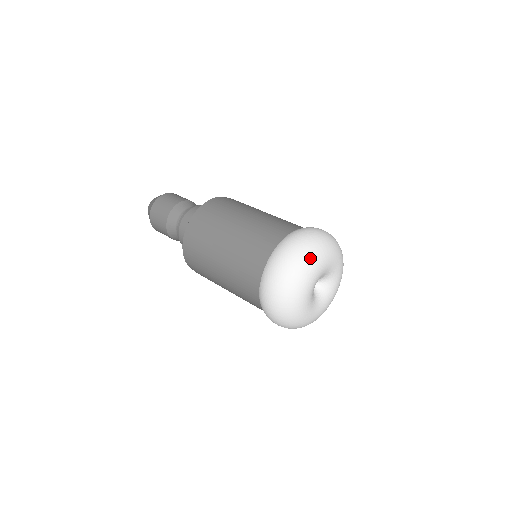
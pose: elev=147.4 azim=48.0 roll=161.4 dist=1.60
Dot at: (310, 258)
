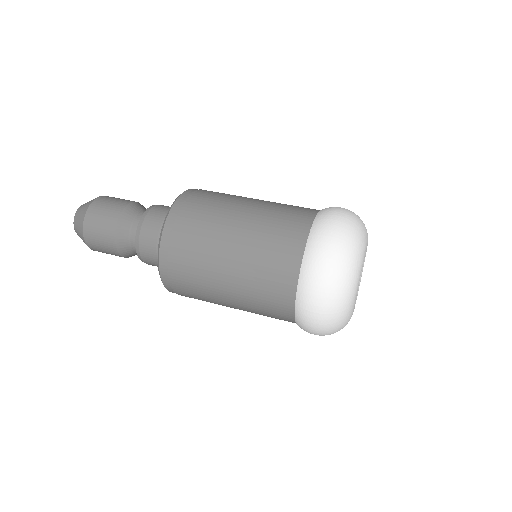
Dot at: (356, 244)
